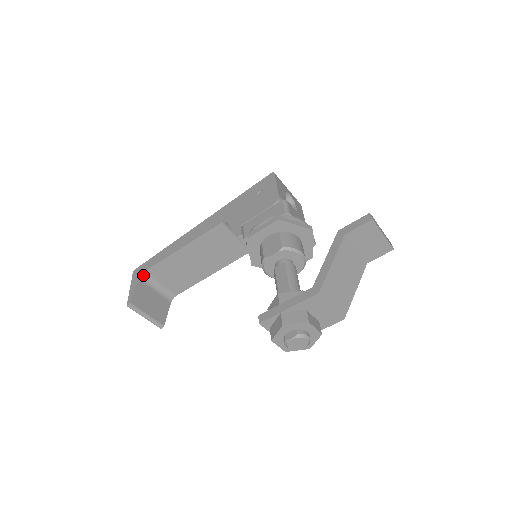
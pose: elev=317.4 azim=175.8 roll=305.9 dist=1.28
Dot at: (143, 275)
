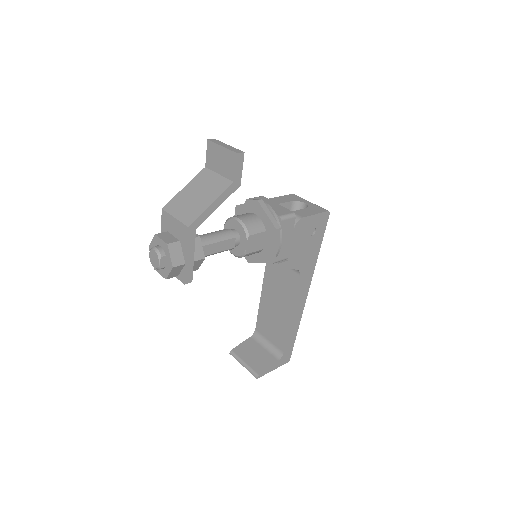
Dot at: (255, 334)
